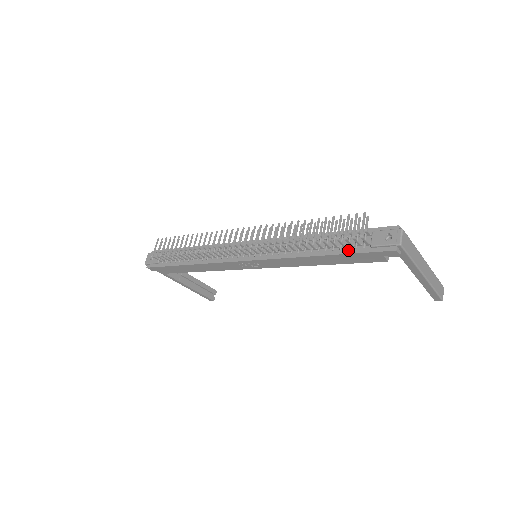
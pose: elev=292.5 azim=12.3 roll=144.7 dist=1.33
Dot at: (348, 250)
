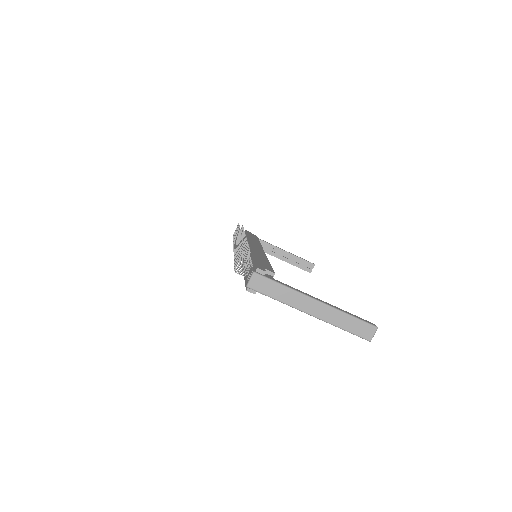
Dot at: occluded
